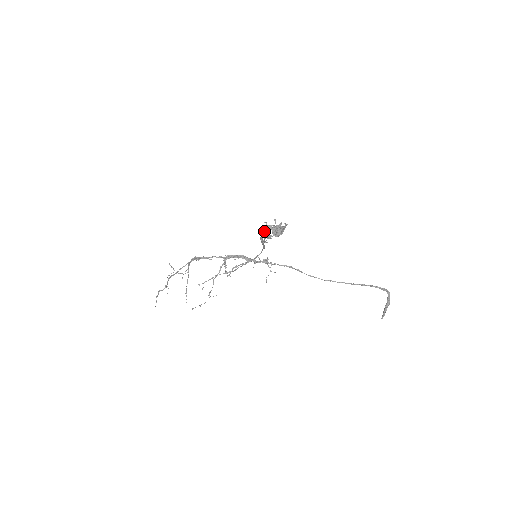
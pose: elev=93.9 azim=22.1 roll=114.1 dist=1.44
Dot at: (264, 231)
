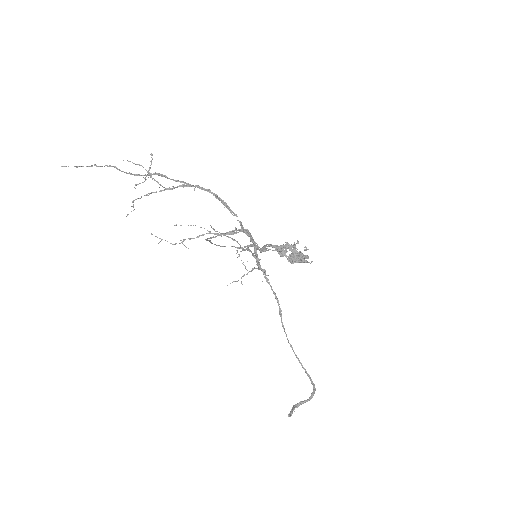
Dot at: (285, 244)
